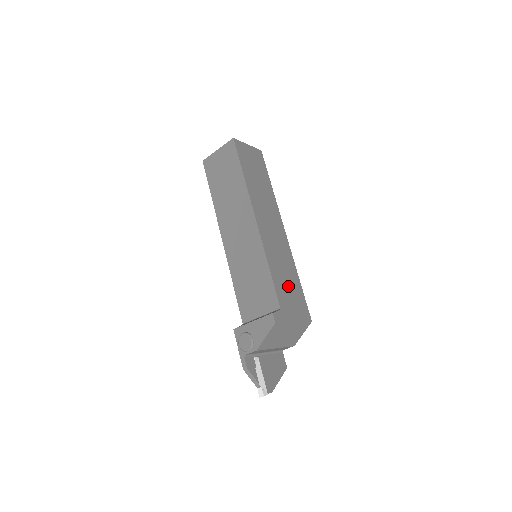
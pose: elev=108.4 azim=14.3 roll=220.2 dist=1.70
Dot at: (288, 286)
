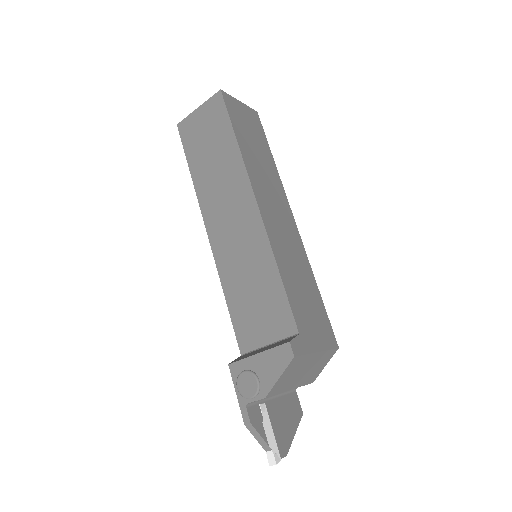
Dot at: (305, 298)
